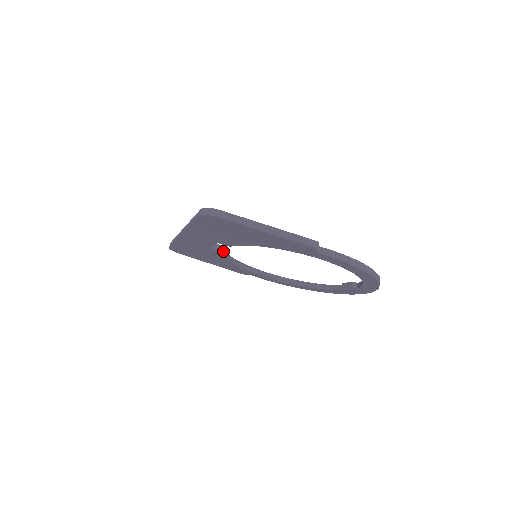
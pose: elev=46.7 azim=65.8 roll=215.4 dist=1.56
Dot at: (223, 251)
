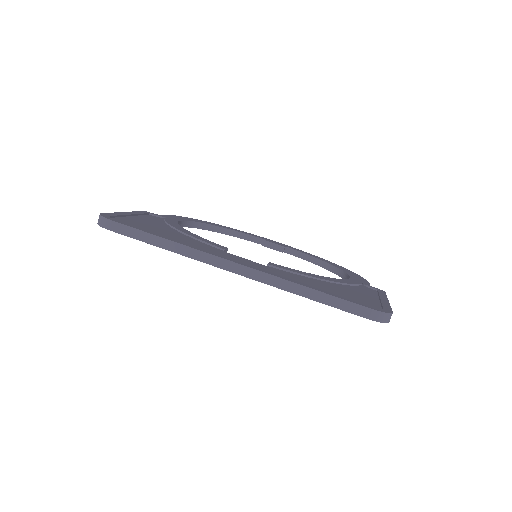
Dot at: occluded
